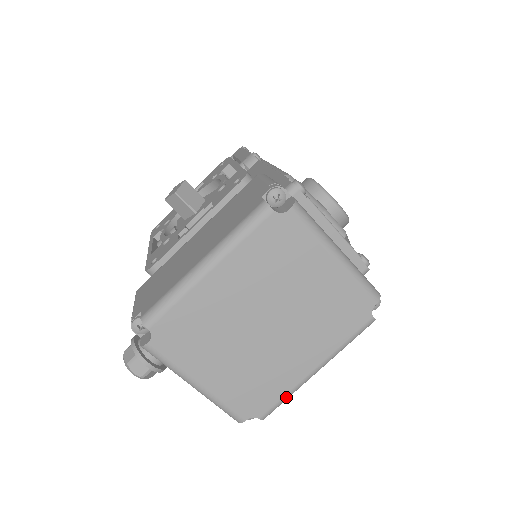
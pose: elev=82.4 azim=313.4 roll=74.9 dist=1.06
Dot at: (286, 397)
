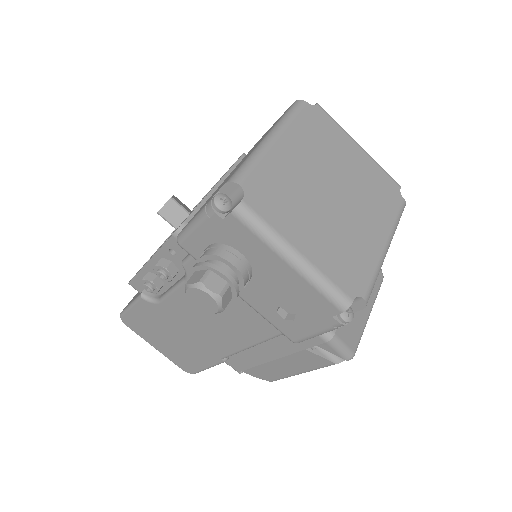
Dot at: (376, 274)
